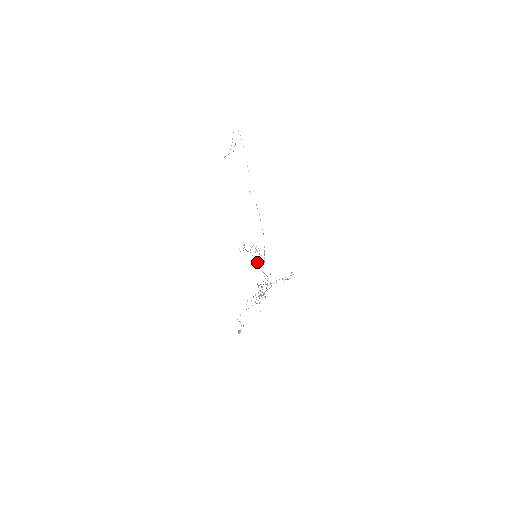
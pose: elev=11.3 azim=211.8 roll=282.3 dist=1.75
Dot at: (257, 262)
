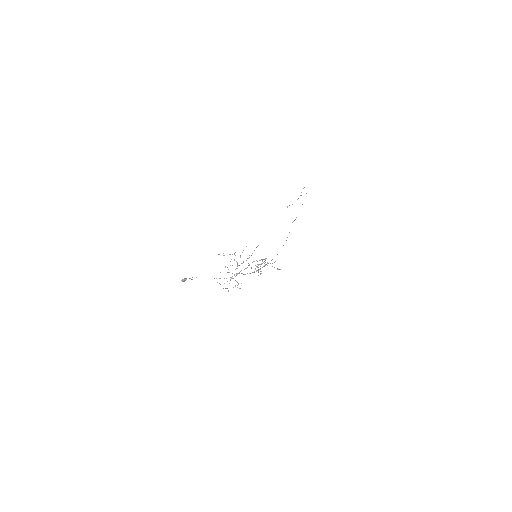
Dot at: occluded
